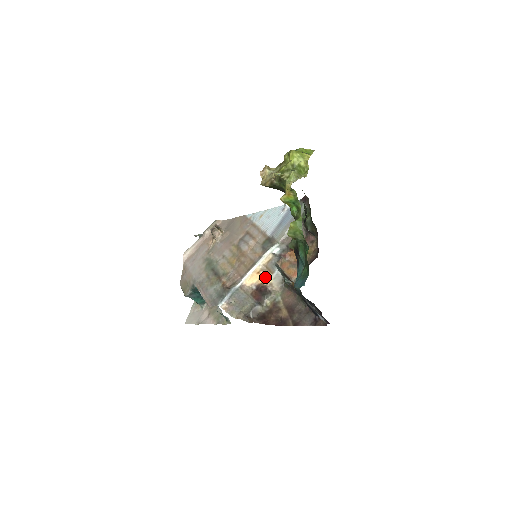
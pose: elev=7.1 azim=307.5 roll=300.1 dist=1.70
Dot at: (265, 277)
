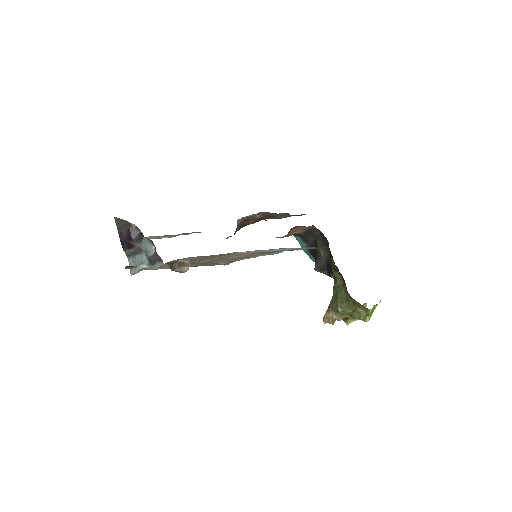
Dot at: occluded
